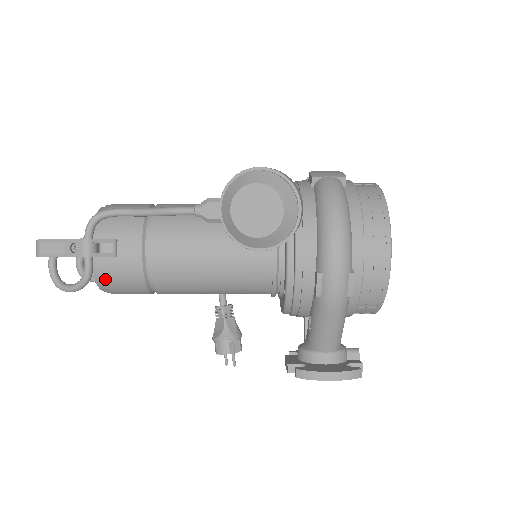
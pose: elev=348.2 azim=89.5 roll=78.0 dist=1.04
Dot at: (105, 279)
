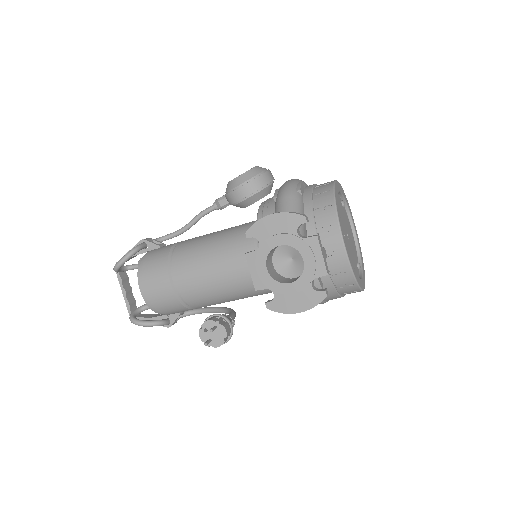
Dot at: (145, 260)
